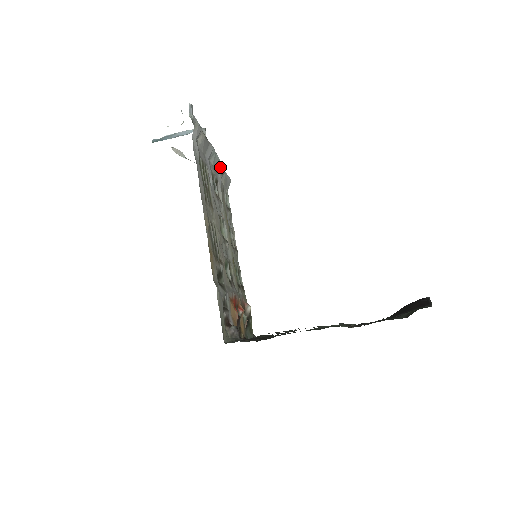
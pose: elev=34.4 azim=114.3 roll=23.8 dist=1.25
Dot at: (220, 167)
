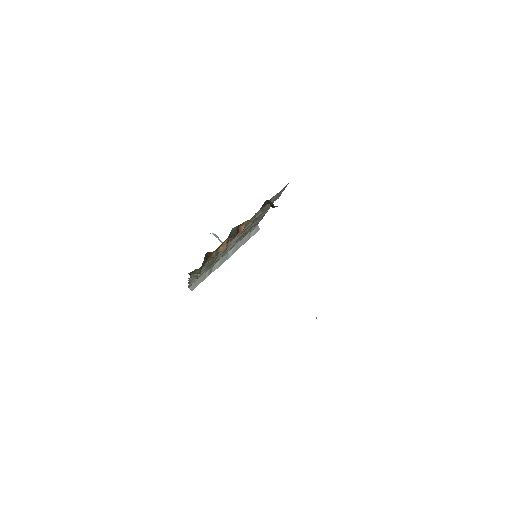
Dot at: (215, 269)
